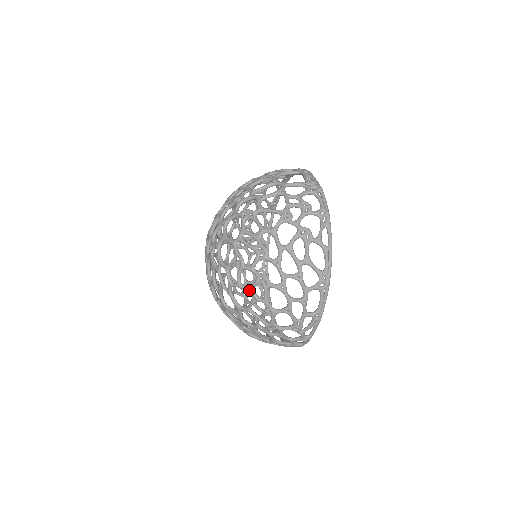
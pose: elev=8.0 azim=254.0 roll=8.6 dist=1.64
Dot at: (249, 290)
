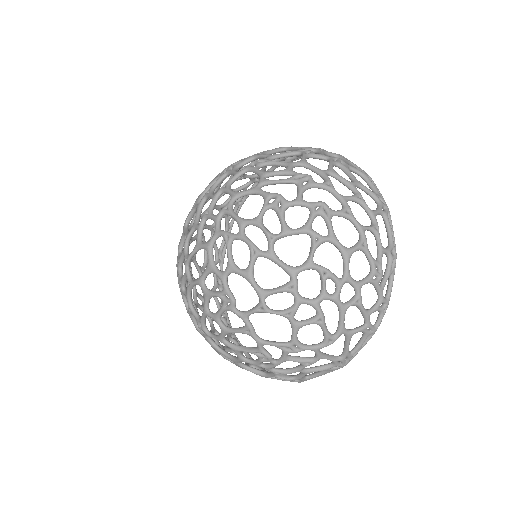
Dot at: (306, 228)
